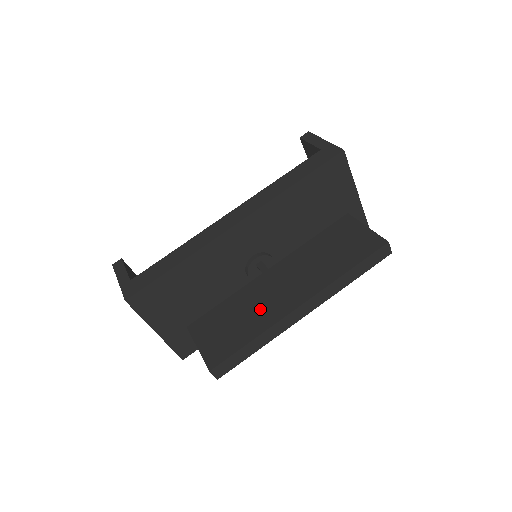
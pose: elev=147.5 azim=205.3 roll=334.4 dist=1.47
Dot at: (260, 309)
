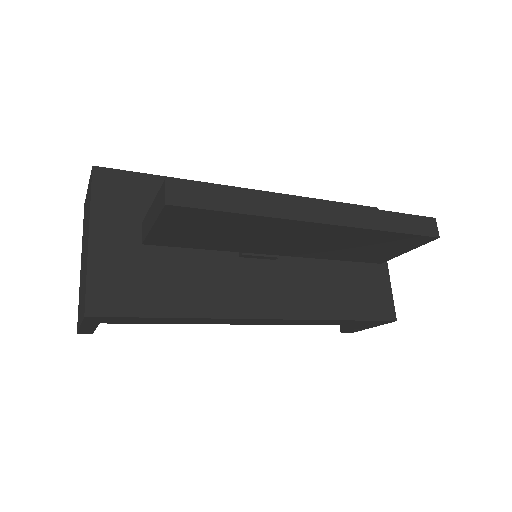
Dot at: occluded
